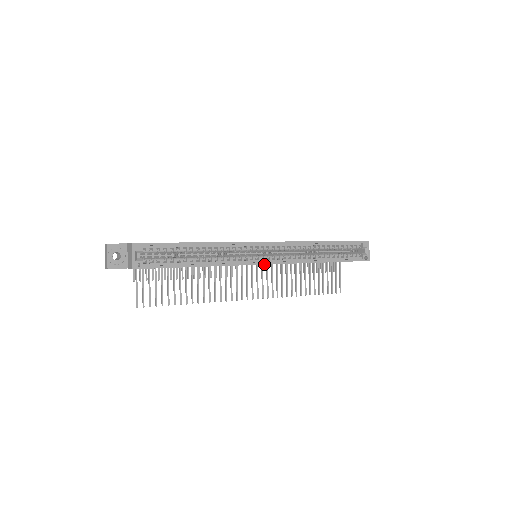
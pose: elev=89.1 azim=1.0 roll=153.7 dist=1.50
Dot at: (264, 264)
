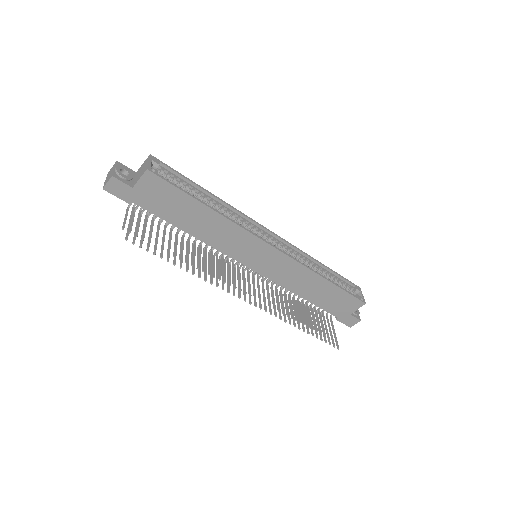
Dot at: (271, 245)
